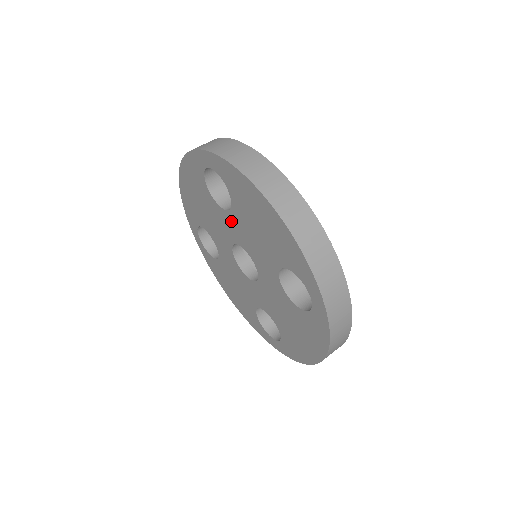
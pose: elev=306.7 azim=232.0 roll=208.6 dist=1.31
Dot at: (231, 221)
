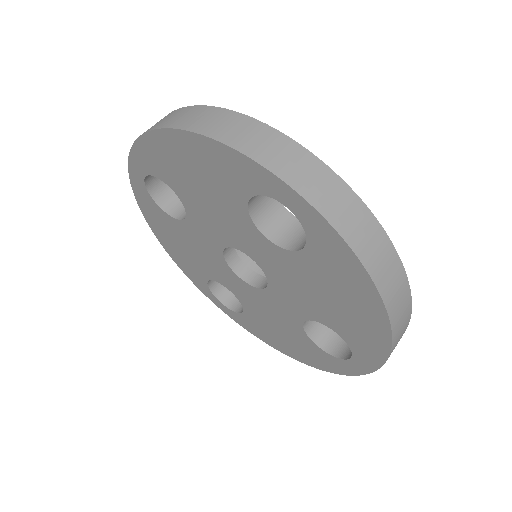
Dot at: (197, 224)
